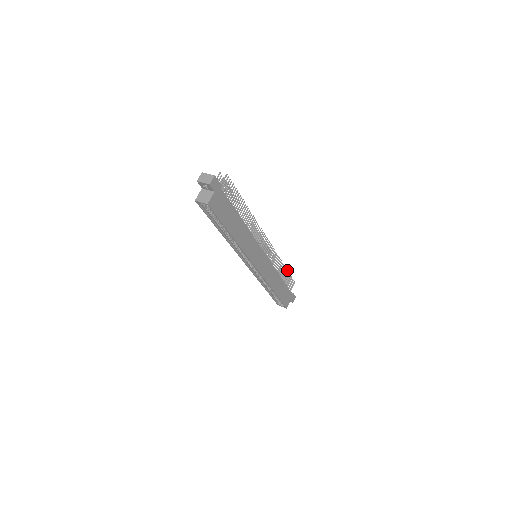
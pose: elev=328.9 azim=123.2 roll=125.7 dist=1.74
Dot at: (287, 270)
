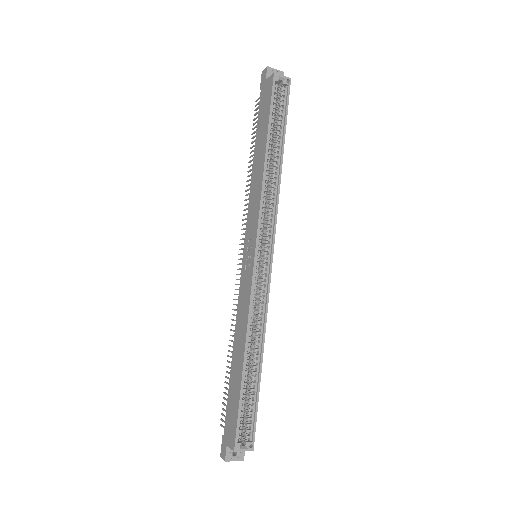
Dot at: occluded
